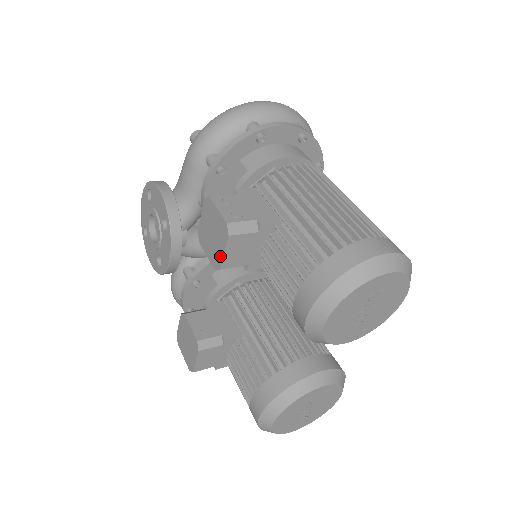
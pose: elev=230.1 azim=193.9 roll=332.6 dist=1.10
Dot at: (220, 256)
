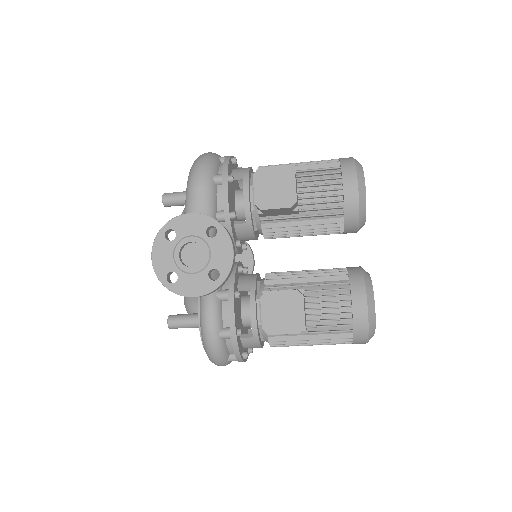
Dot at: (293, 192)
